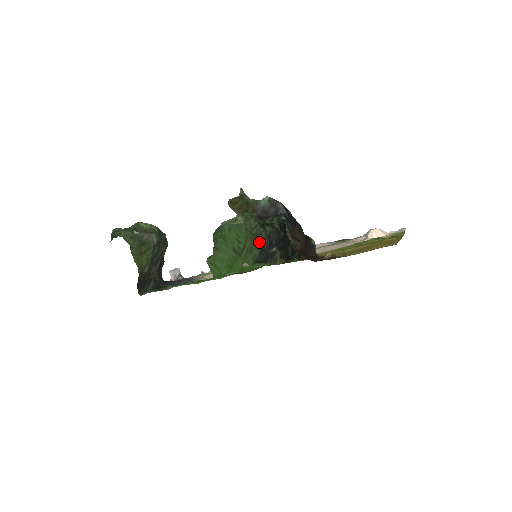
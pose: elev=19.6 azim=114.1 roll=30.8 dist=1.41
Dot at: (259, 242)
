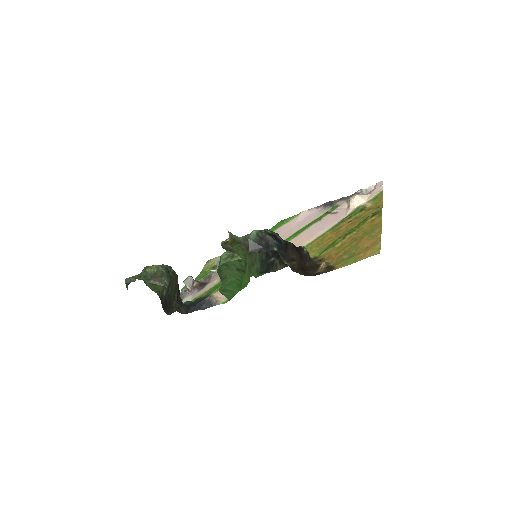
Dot at: (257, 256)
